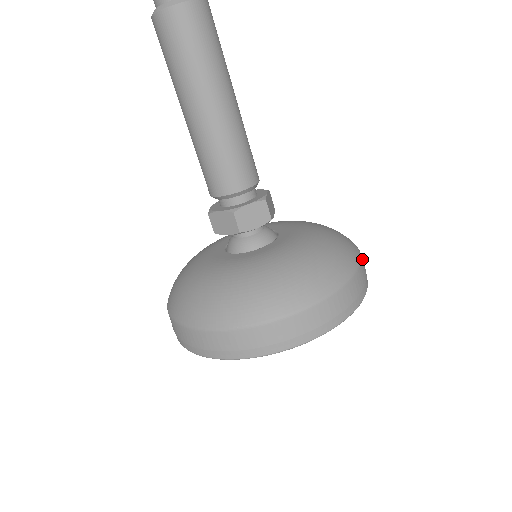
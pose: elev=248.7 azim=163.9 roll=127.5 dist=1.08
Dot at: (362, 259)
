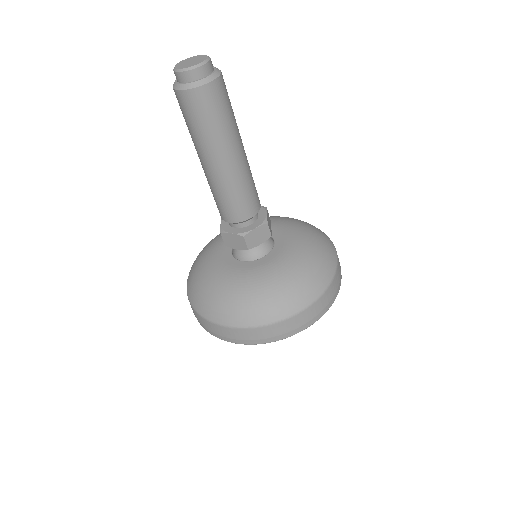
Dot at: occluded
